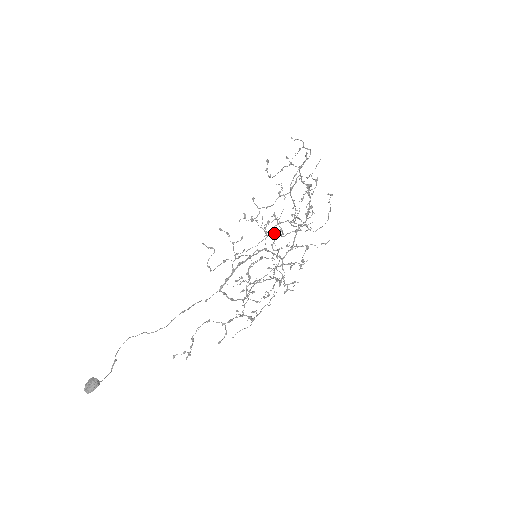
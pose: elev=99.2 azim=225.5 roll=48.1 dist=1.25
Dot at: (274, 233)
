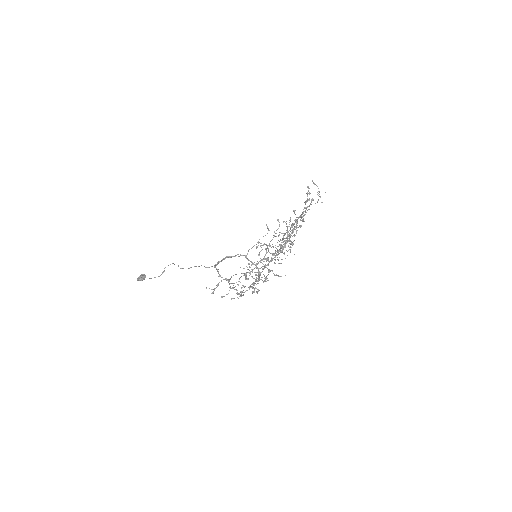
Dot at: occluded
